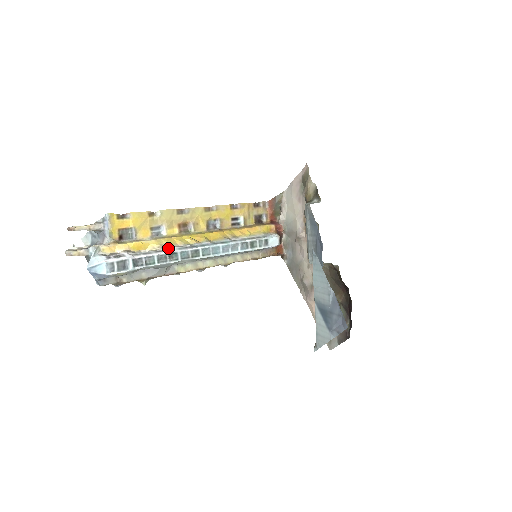
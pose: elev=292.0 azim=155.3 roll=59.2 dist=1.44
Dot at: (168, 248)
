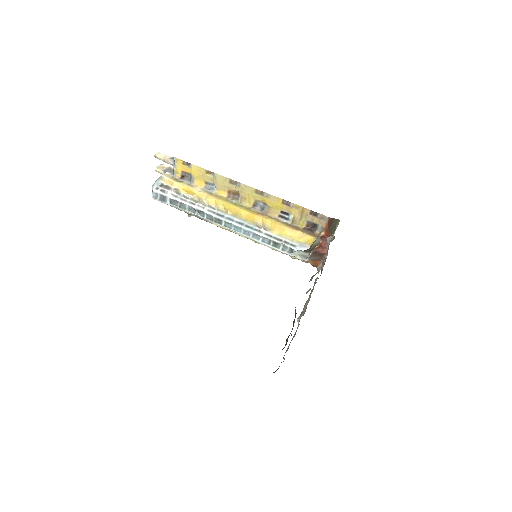
Dot at: (202, 205)
